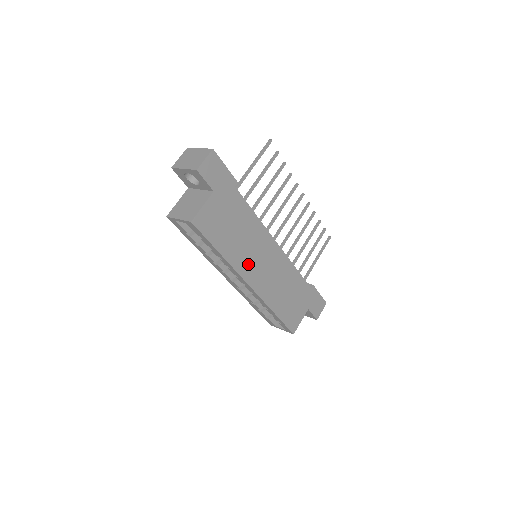
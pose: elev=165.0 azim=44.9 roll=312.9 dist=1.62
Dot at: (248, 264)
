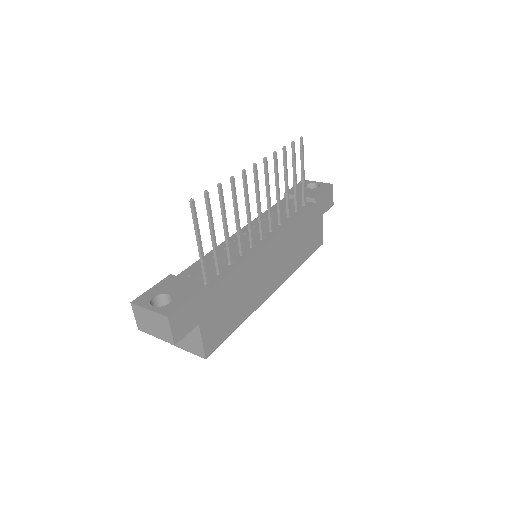
Dot at: (262, 289)
